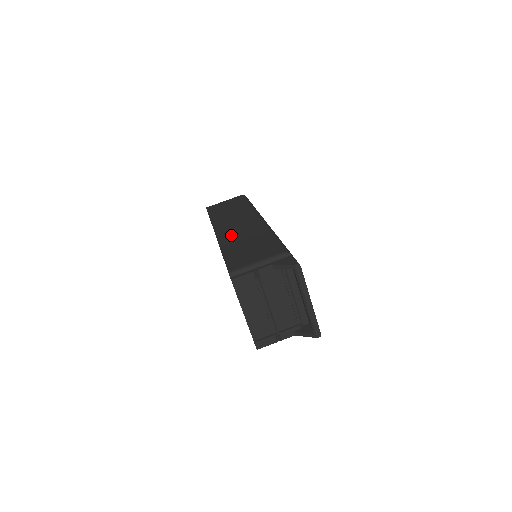
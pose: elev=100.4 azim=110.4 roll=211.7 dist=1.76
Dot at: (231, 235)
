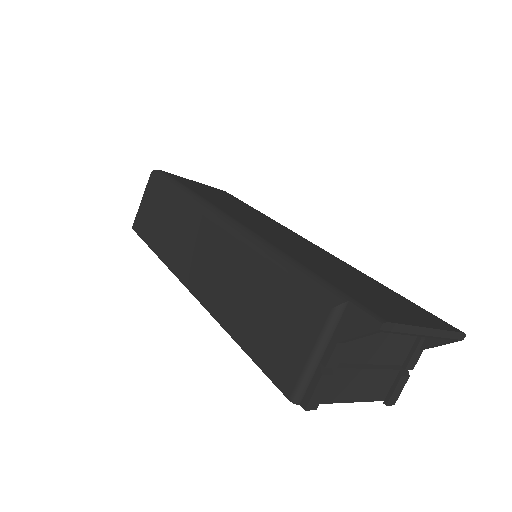
Dot at: (214, 288)
